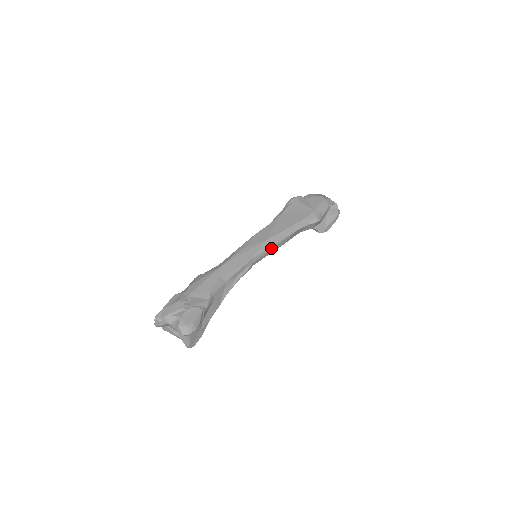
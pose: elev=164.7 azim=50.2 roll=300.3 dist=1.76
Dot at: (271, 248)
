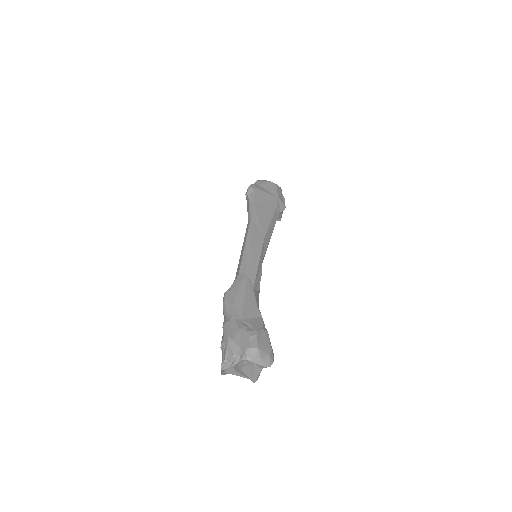
Dot at: (268, 244)
